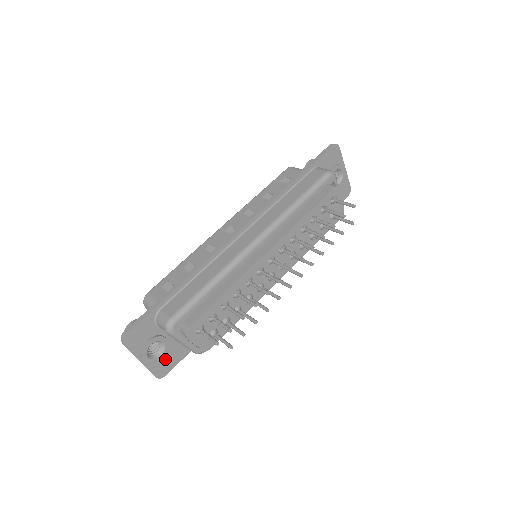
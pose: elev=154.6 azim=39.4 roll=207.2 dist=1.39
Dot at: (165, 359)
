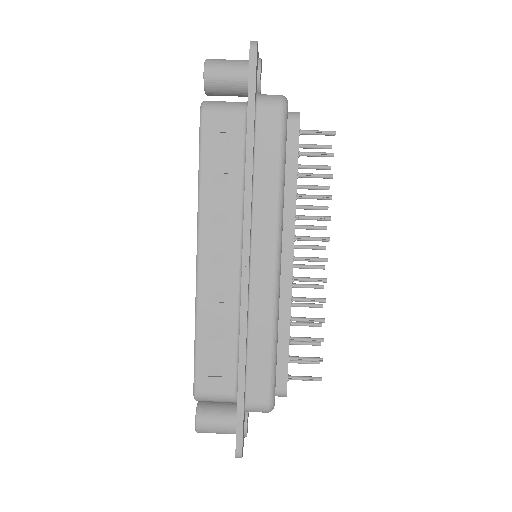
Dot at: occluded
